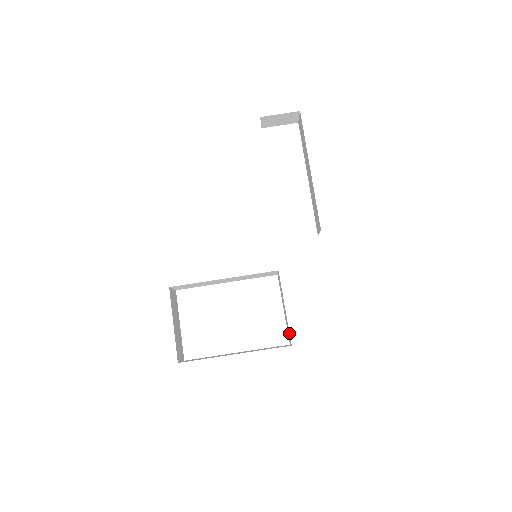
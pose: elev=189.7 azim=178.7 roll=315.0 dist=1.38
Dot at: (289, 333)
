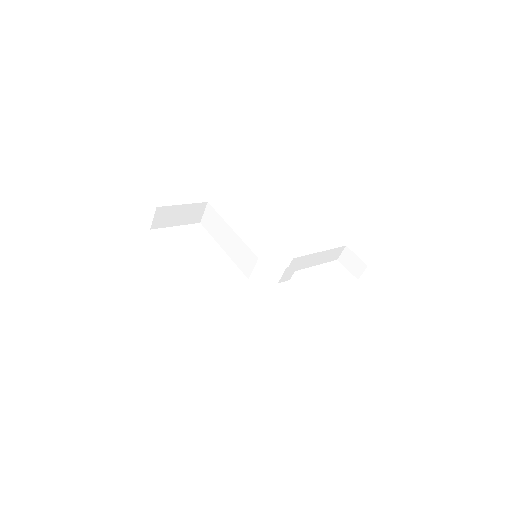
Dot at: occluded
